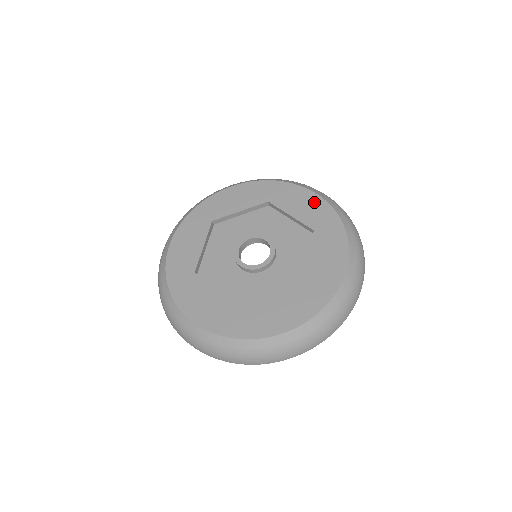
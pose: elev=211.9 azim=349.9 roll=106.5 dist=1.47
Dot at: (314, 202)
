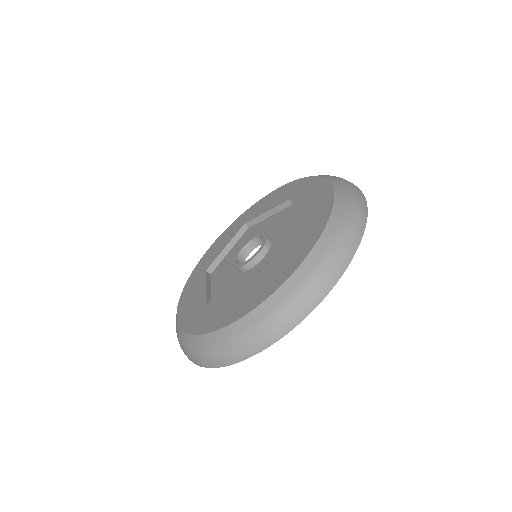
Dot at: (323, 193)
